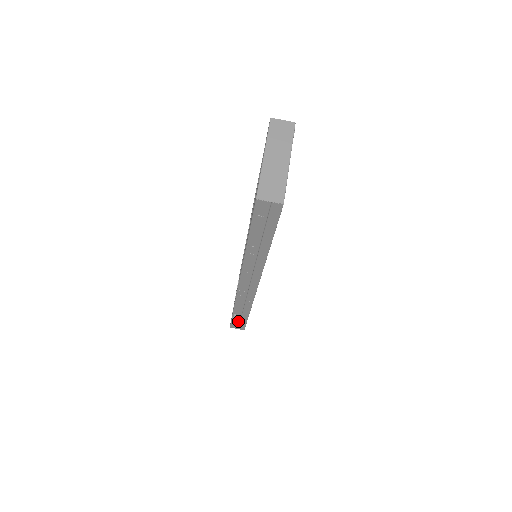
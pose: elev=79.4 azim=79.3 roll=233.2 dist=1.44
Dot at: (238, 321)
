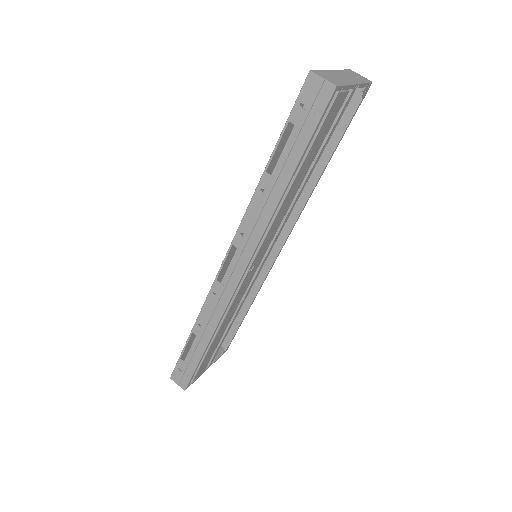
Dot at: (186, 363)
